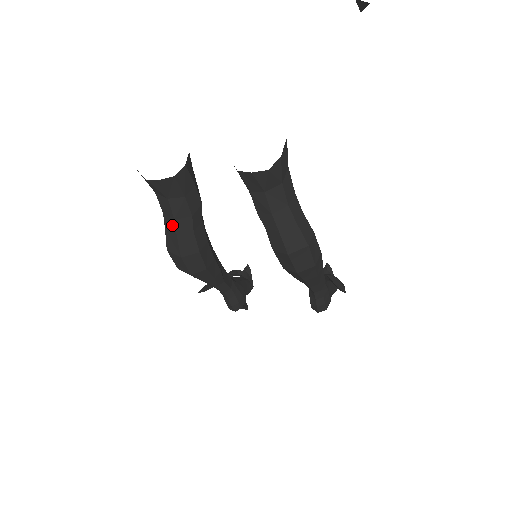
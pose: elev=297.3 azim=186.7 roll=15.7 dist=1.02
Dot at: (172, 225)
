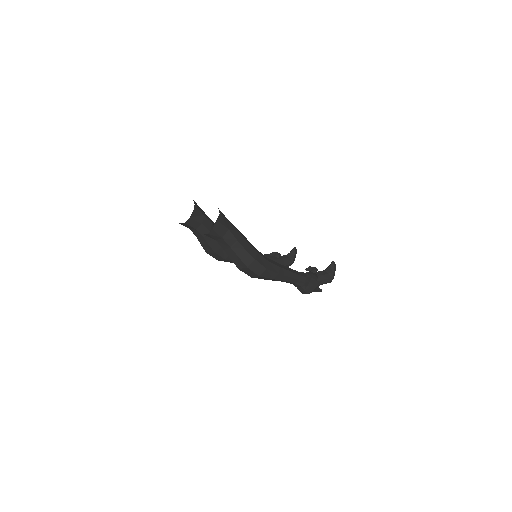
Dot at: (198, 239)
